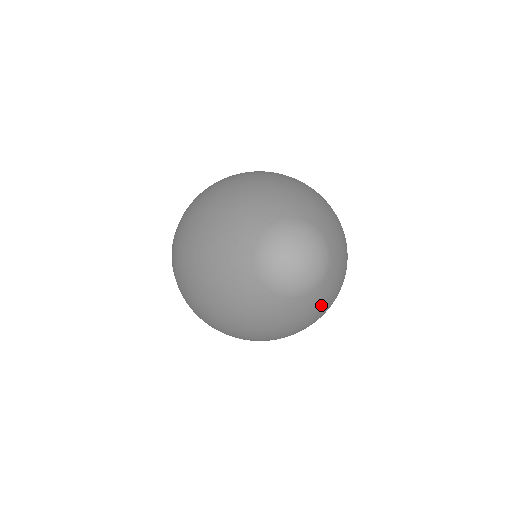
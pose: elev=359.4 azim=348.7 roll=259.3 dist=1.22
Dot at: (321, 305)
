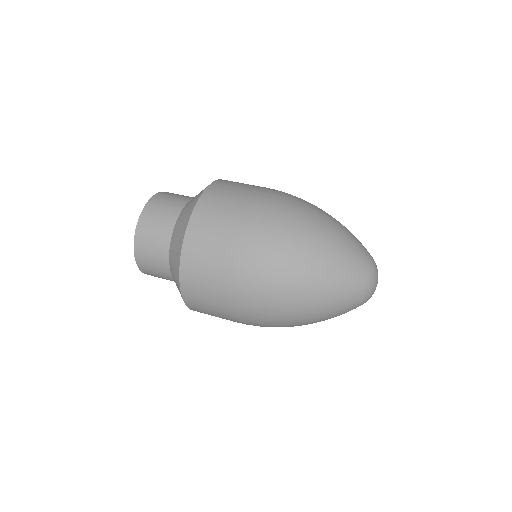
Dot at: occluded
